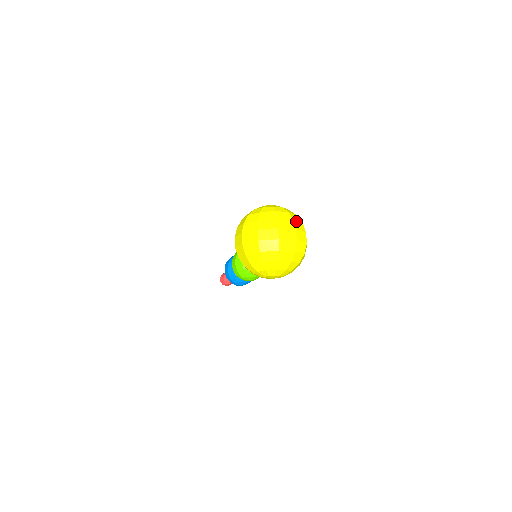
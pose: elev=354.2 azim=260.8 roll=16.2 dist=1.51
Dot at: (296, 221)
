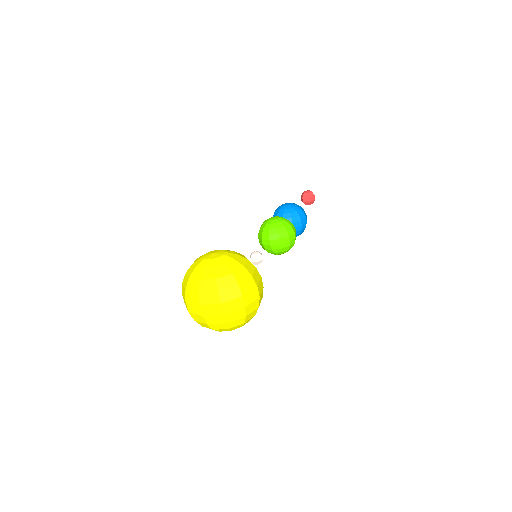
Dot at: (224, 290)
